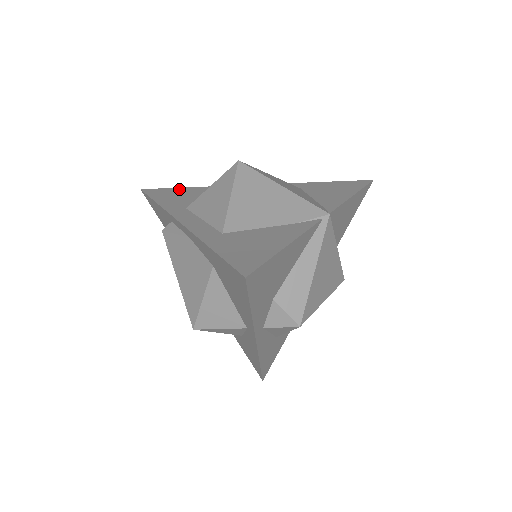
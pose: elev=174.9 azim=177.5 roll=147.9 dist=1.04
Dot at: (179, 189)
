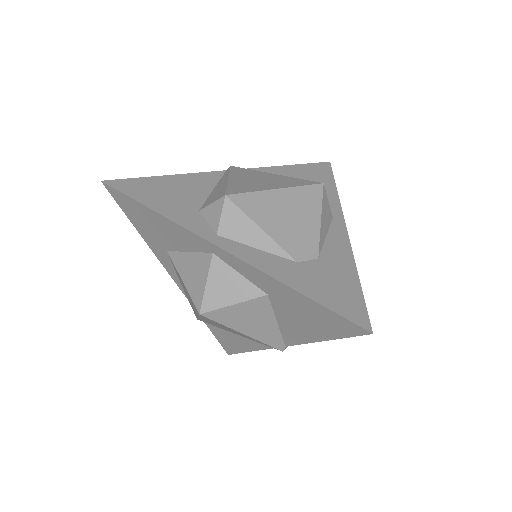
Dot at: occluded
